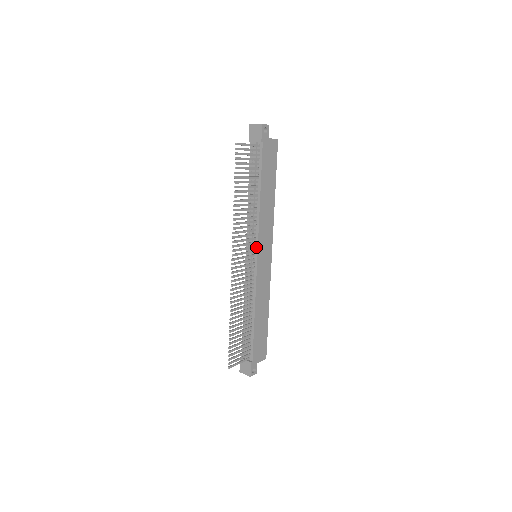
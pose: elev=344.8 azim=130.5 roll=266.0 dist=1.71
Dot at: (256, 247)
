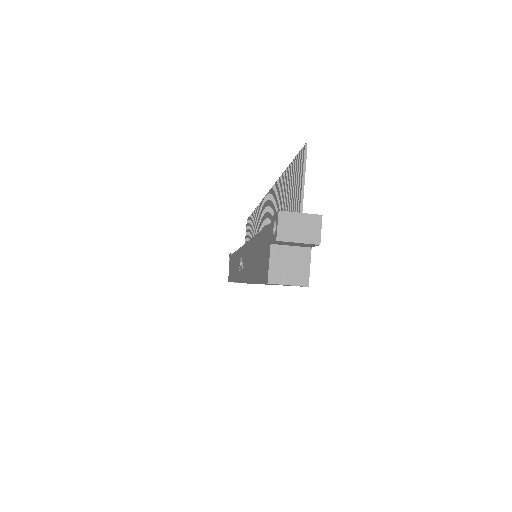
Dot at: occluded
